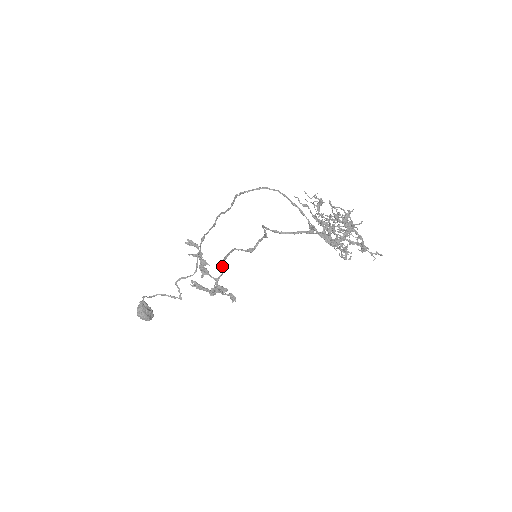
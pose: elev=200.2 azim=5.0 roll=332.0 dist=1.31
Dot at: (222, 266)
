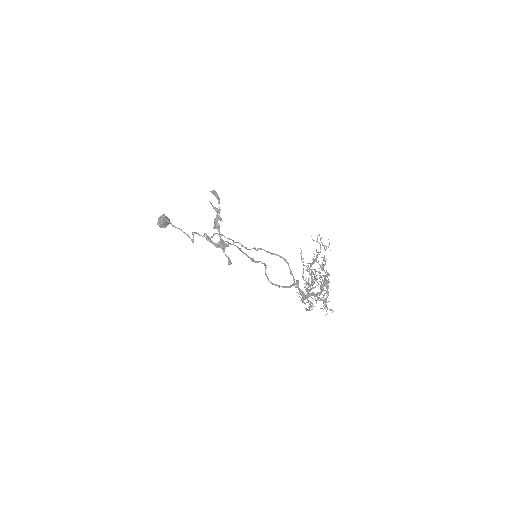
Dot at: (230, 244)
